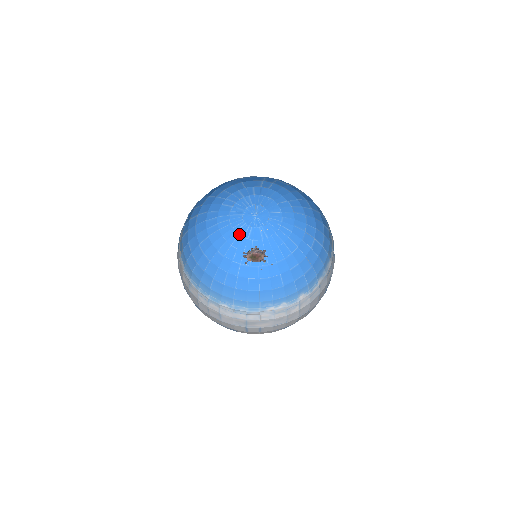
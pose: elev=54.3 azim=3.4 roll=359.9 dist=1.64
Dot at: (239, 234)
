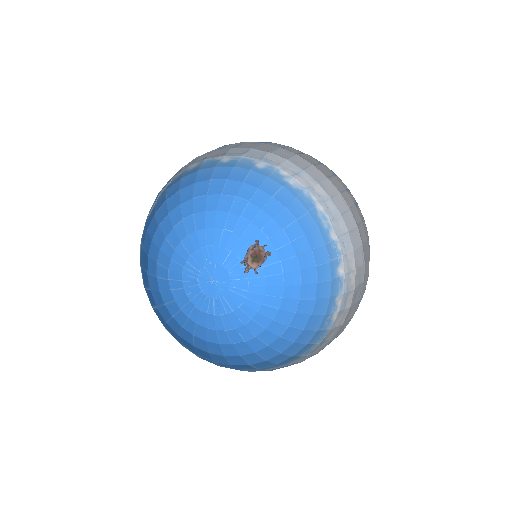
Dot at: (220, 315)
